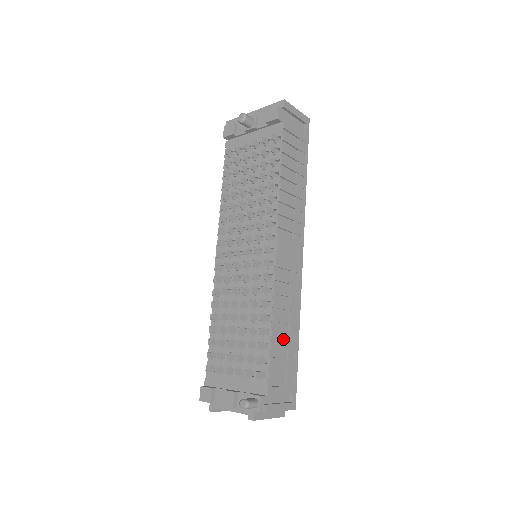
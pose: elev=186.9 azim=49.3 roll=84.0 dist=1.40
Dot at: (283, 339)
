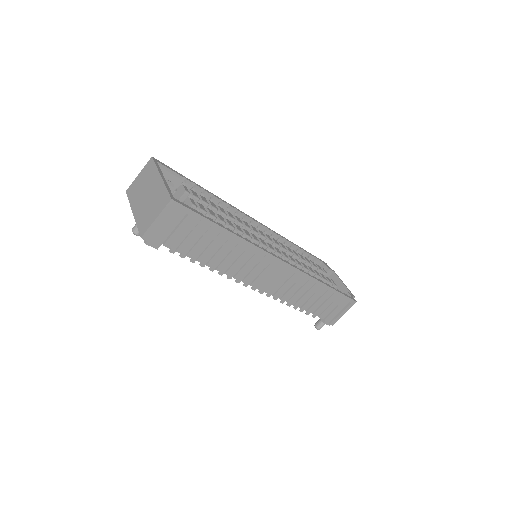
Dot at: (315, 298)
